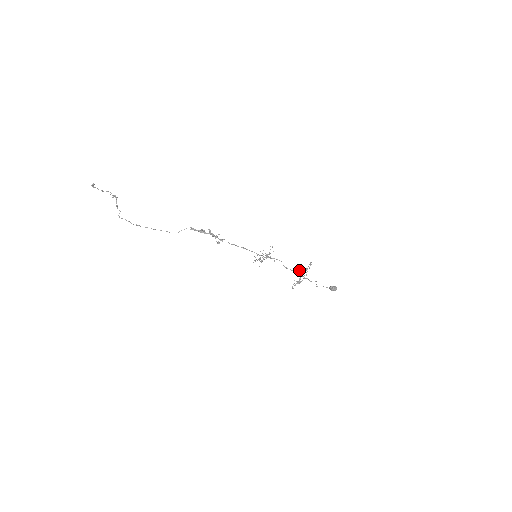
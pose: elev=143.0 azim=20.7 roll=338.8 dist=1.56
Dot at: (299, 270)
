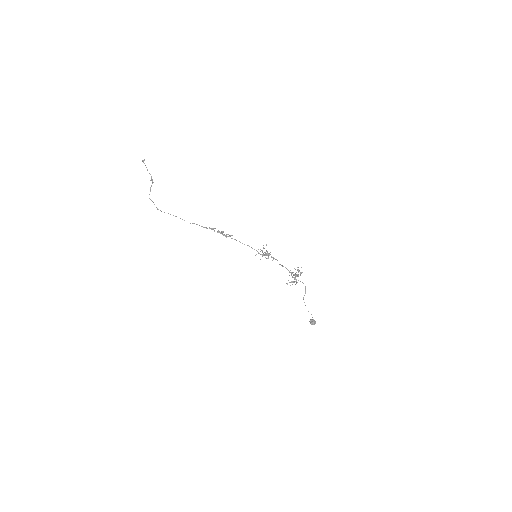
Dot at: occluded
